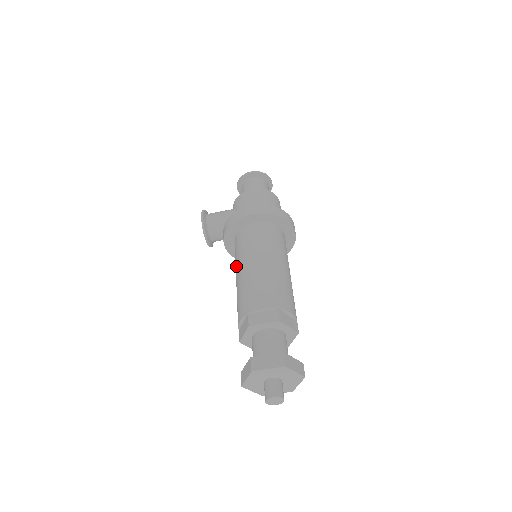
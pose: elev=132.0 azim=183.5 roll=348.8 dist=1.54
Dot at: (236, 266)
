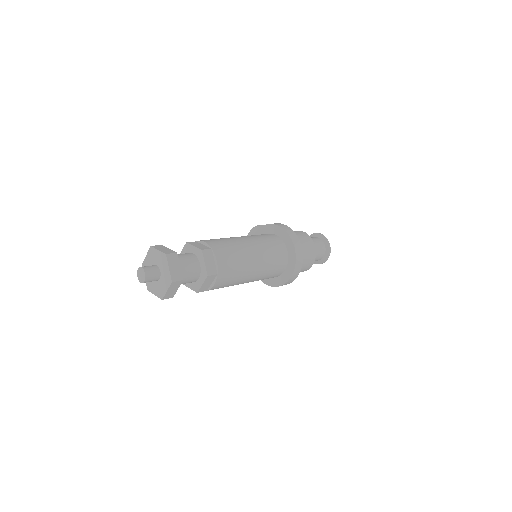
Dot at: occluded
